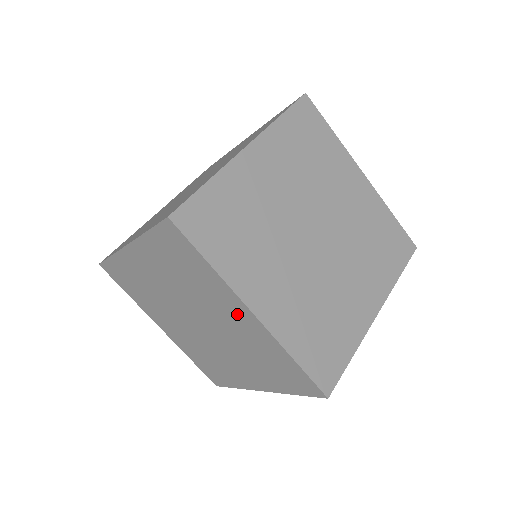
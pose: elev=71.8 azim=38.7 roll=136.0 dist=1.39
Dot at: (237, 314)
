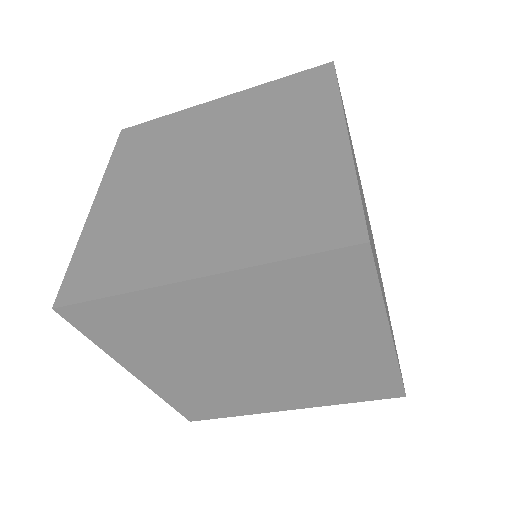
Dot at: occluded
